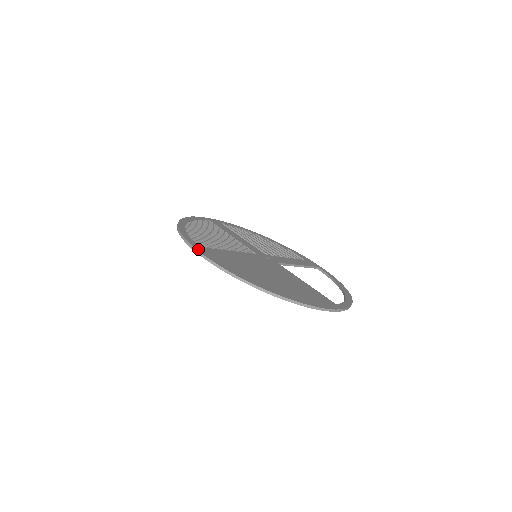
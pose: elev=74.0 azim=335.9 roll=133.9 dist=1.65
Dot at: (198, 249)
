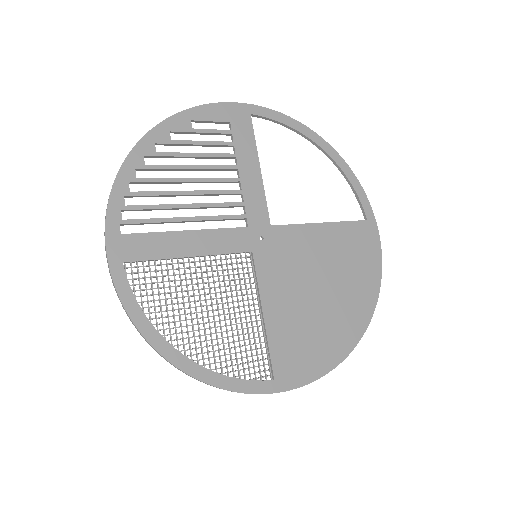
Dot at: (284, 388)
